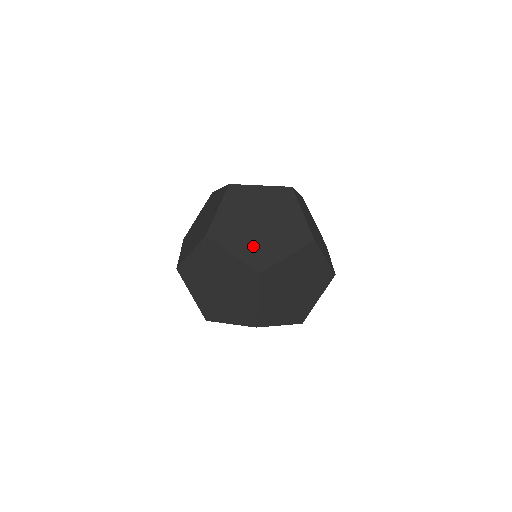
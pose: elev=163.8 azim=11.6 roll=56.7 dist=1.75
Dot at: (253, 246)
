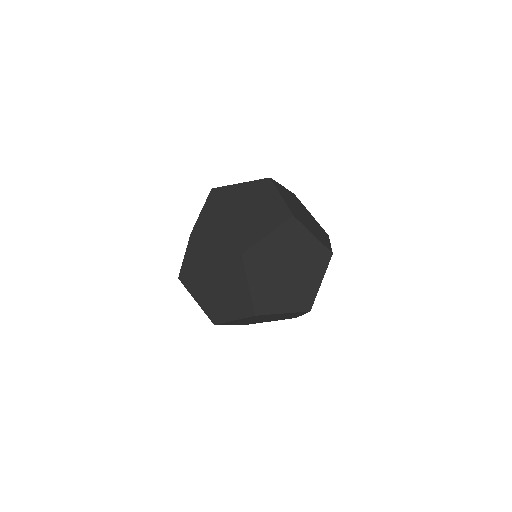
Dot at: occluded
